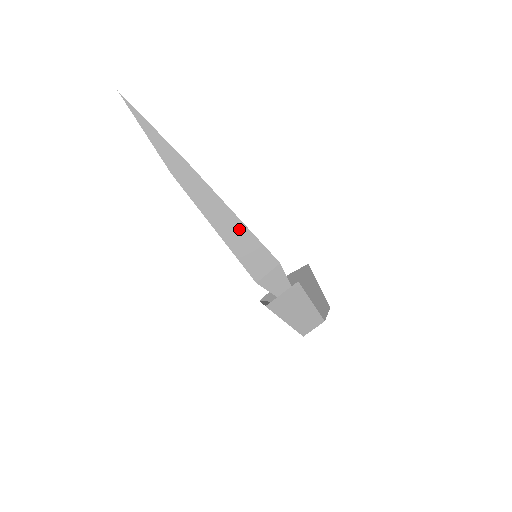
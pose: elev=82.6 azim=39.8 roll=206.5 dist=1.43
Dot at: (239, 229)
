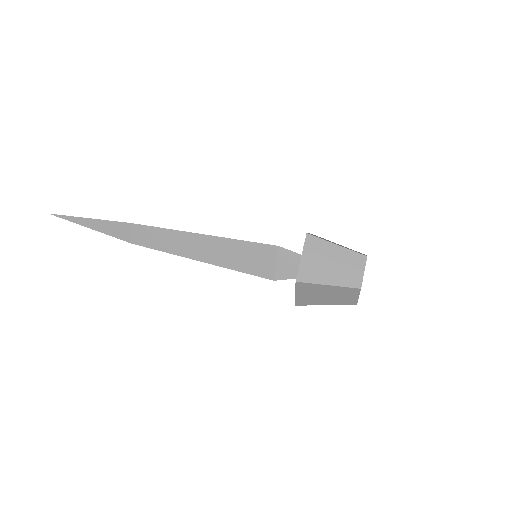
Dot at: occluded
